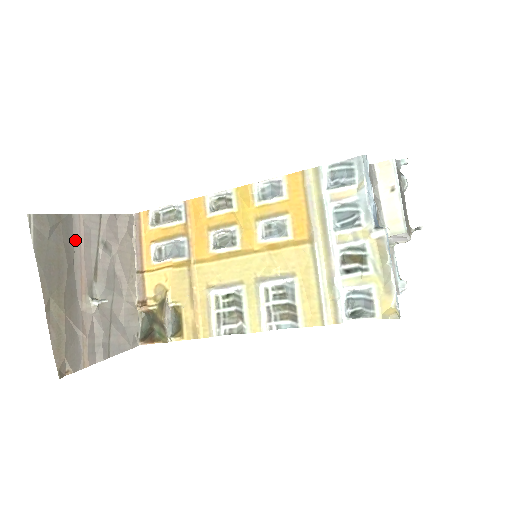
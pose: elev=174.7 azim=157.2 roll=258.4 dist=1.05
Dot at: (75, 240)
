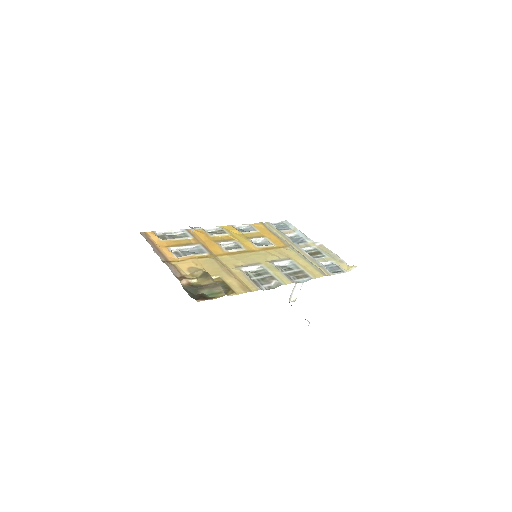
Dot at: occluded
